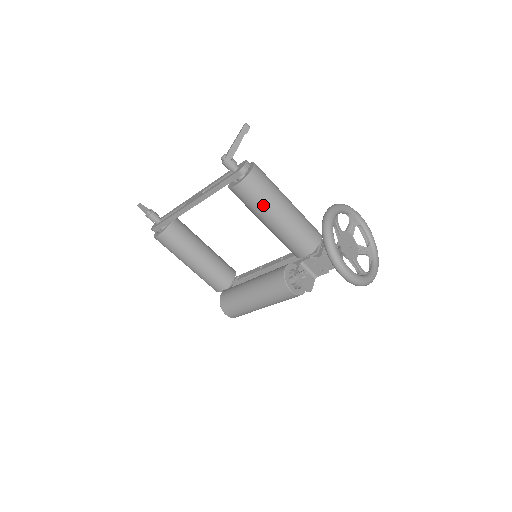
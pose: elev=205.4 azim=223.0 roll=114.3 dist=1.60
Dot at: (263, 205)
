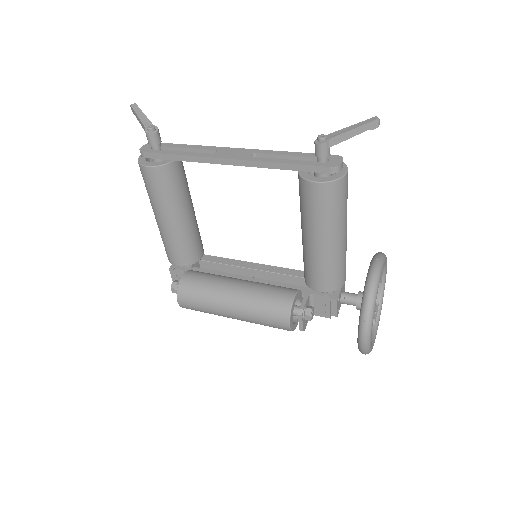
Dot at: (328, 220)
